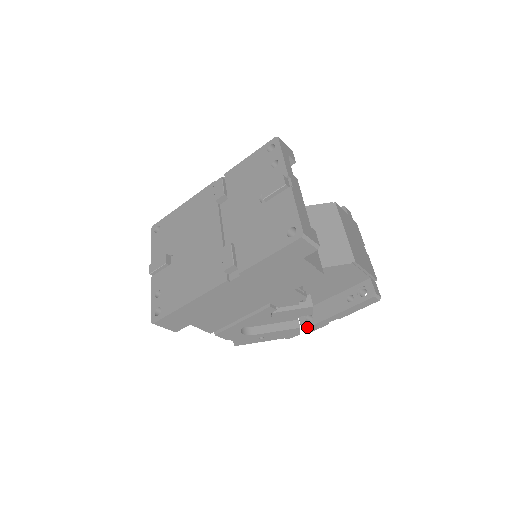
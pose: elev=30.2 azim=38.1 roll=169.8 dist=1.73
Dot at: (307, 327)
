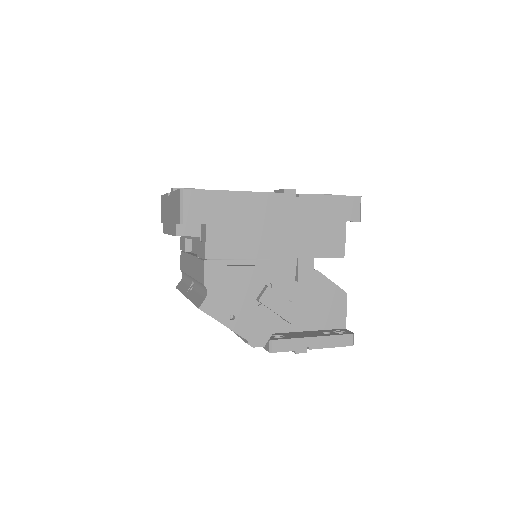
Dot at: (278, 339)
